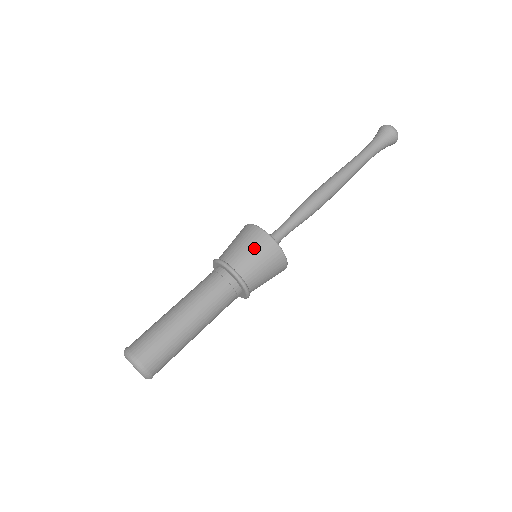
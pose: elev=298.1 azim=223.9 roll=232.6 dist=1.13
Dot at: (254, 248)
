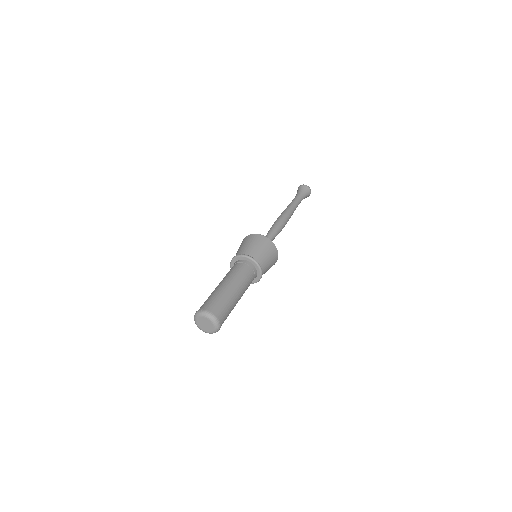
Dot at: (258, 244)
